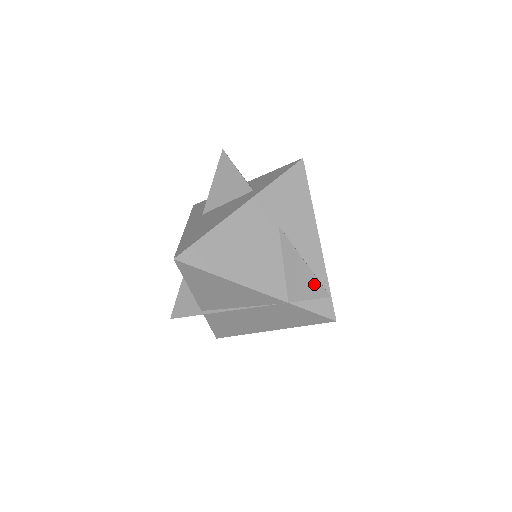
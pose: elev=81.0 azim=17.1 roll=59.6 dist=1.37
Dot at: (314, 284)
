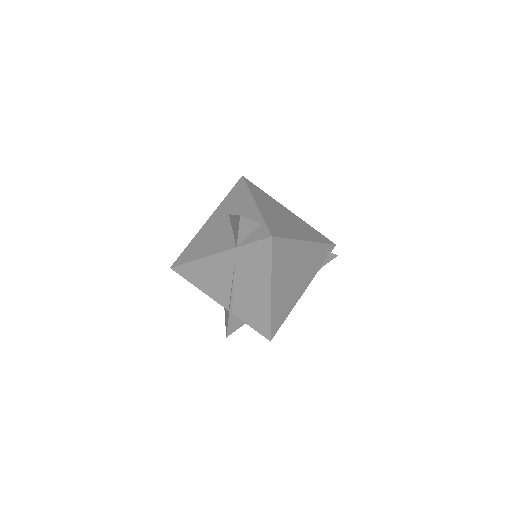
Dot at: (237, 220)
